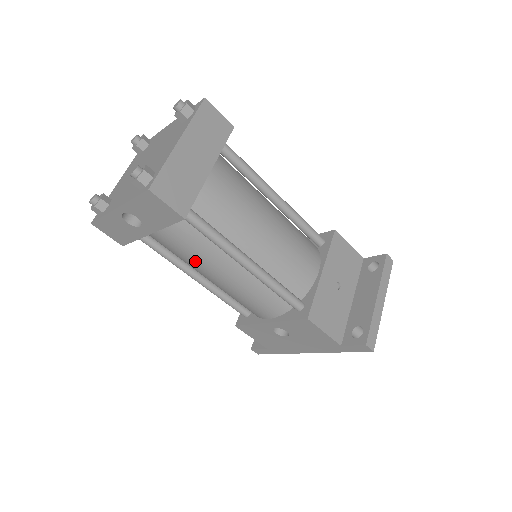
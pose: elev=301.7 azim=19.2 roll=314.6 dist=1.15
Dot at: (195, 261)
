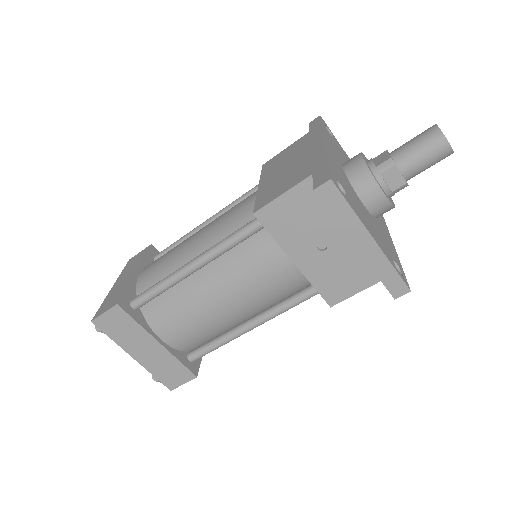
Dot at: occluded
